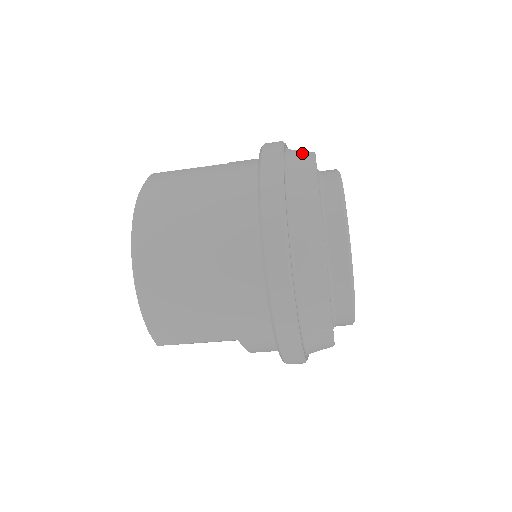
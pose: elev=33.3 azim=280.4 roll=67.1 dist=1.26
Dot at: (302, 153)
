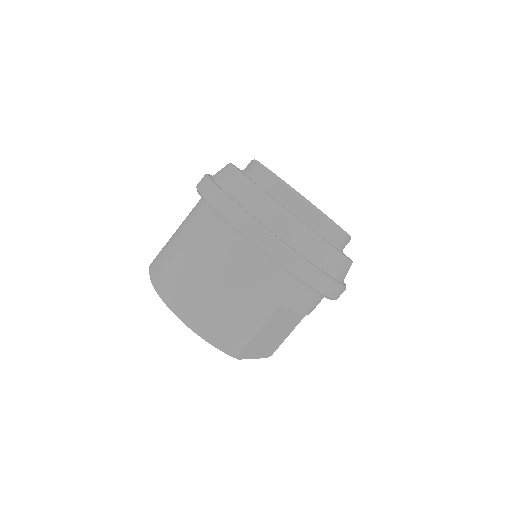
Dot at: occluded
